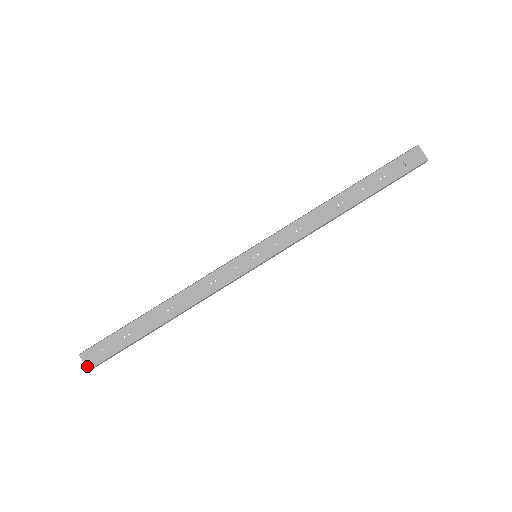
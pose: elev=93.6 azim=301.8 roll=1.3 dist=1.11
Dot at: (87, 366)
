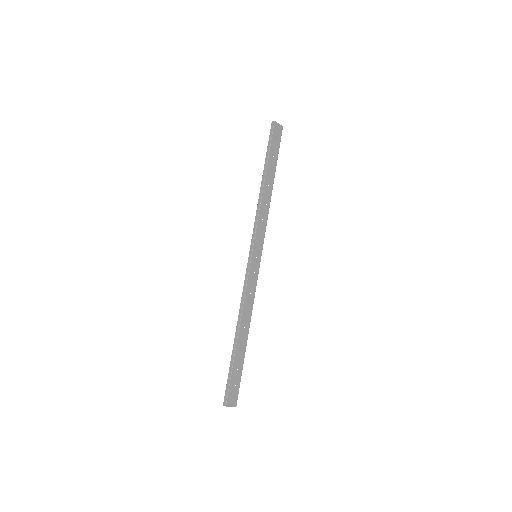
Dot at: (234, 406)
